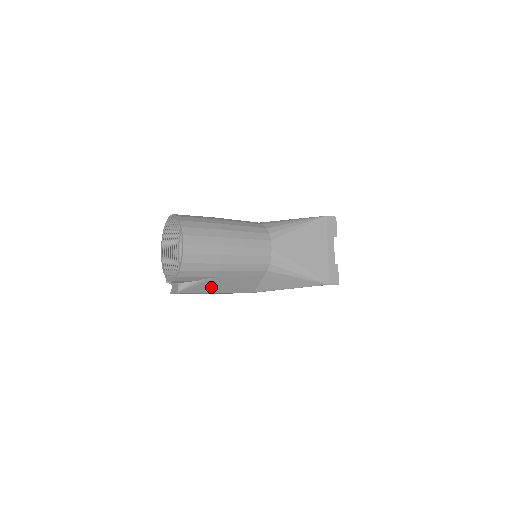
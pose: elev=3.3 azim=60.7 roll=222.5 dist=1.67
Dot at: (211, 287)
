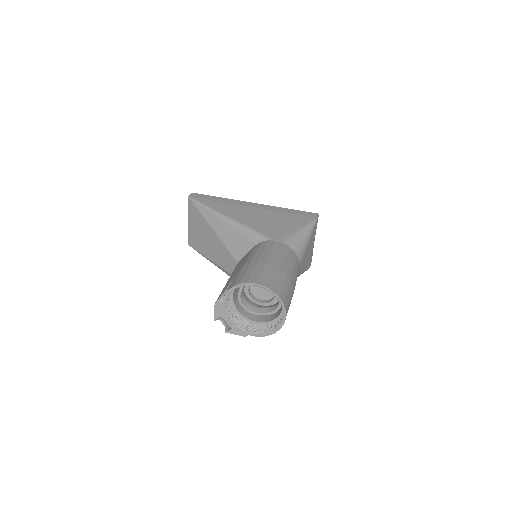
Dot at: occluded
